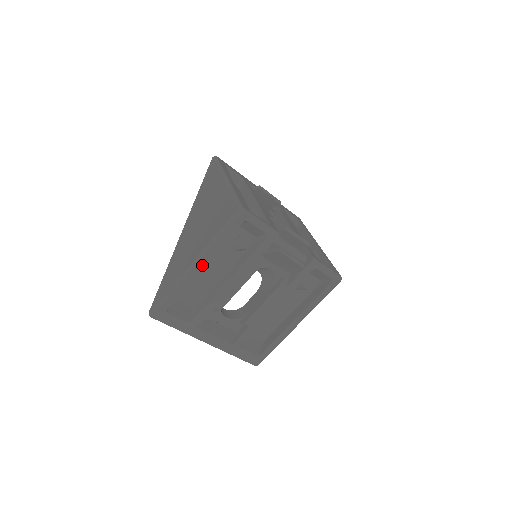
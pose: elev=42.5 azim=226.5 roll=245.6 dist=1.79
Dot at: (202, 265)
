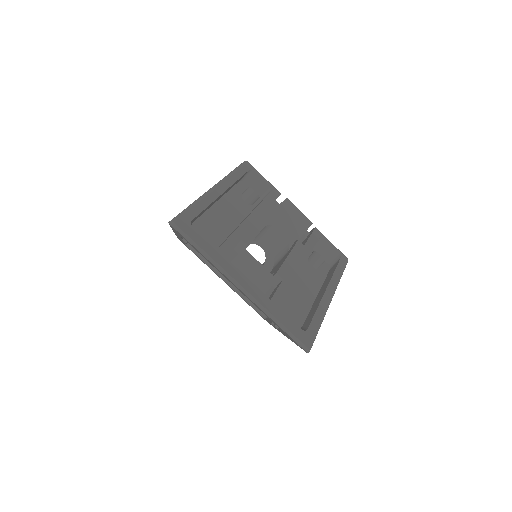
Dot at: (222, 190)
